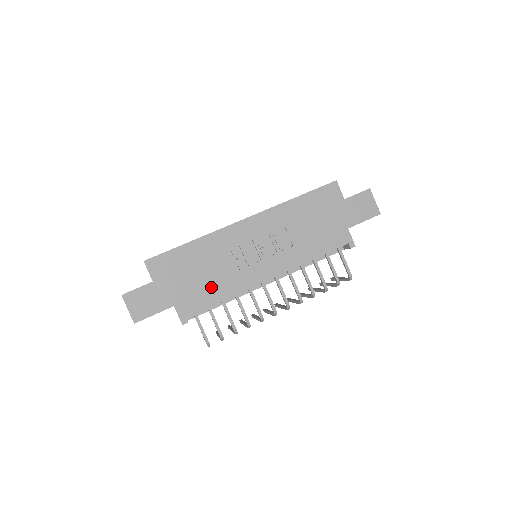
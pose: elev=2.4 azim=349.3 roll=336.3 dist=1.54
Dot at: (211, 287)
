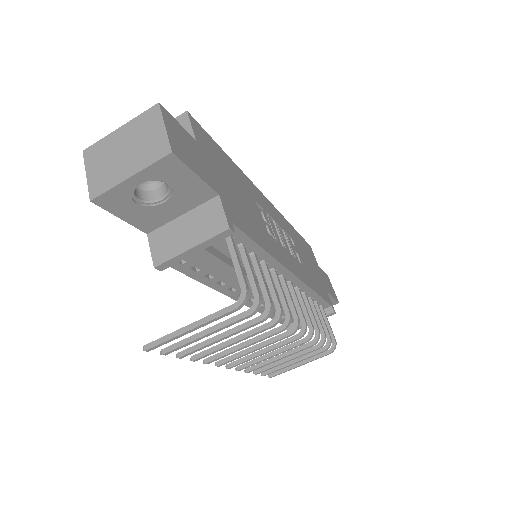
Dot at: (252, 222)
